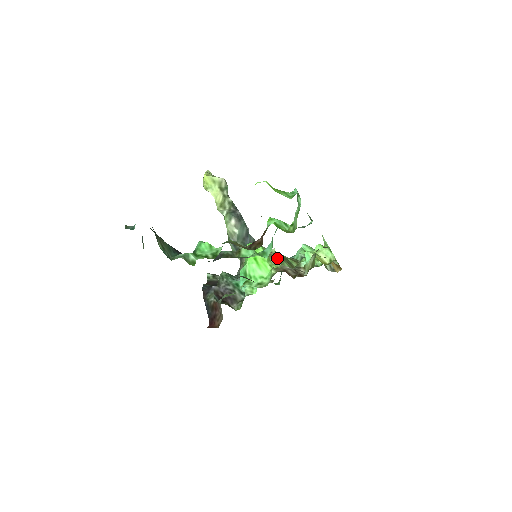
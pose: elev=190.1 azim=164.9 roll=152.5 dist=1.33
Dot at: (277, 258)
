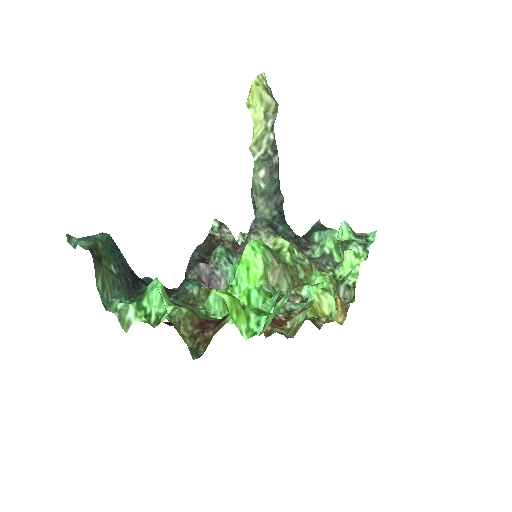
Dot at: (278, 270)
